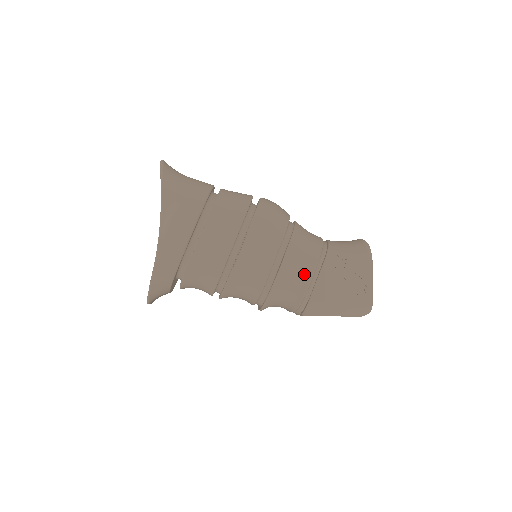
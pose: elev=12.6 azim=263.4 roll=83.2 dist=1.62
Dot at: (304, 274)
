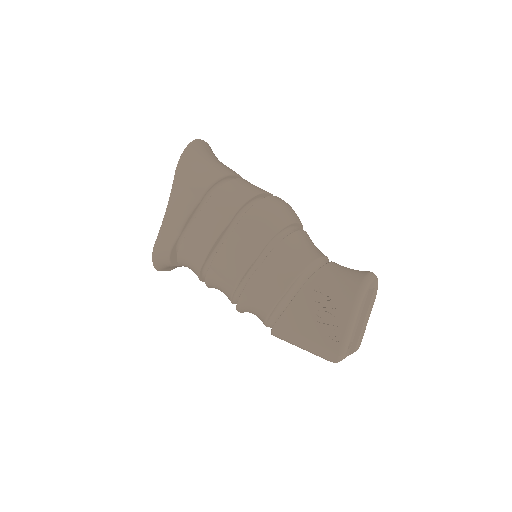
Dot at: (271, 293)
